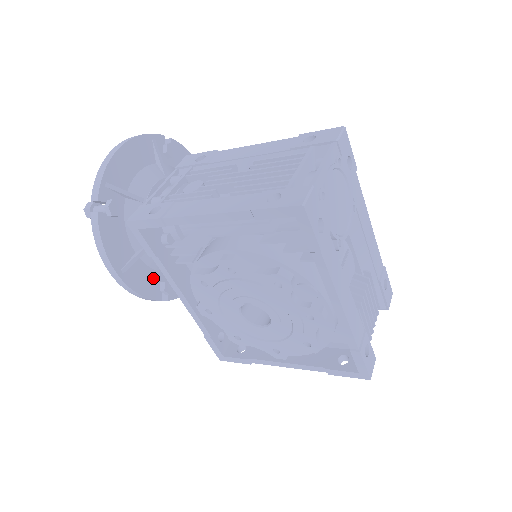
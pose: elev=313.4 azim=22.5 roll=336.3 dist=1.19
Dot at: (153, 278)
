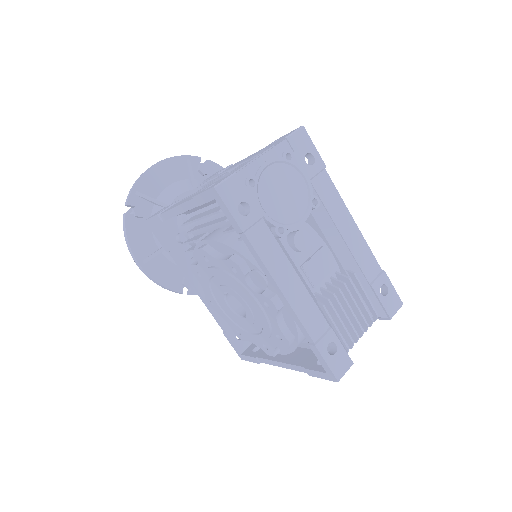
Dot at: (175, 273)
